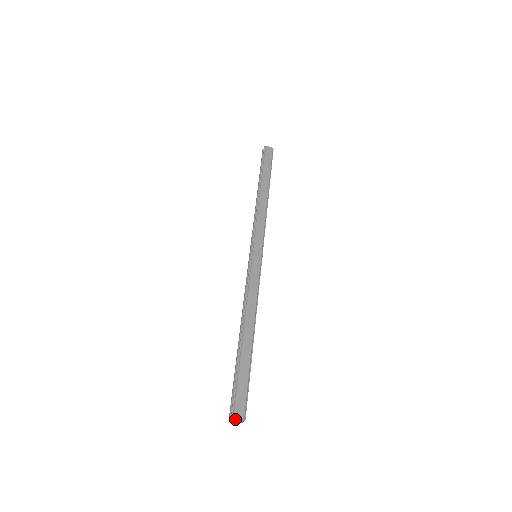
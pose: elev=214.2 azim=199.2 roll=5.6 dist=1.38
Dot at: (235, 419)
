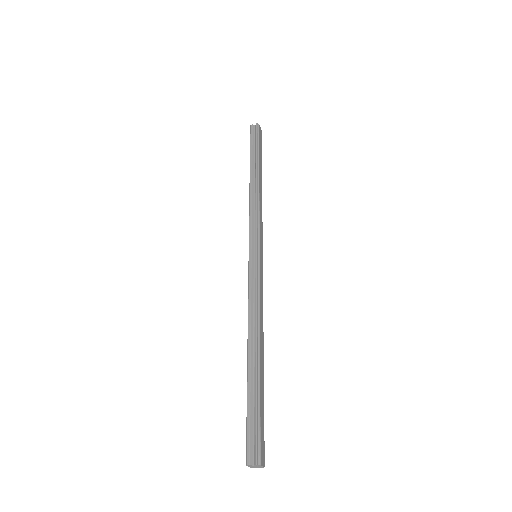
Dot at: (255, 466)
